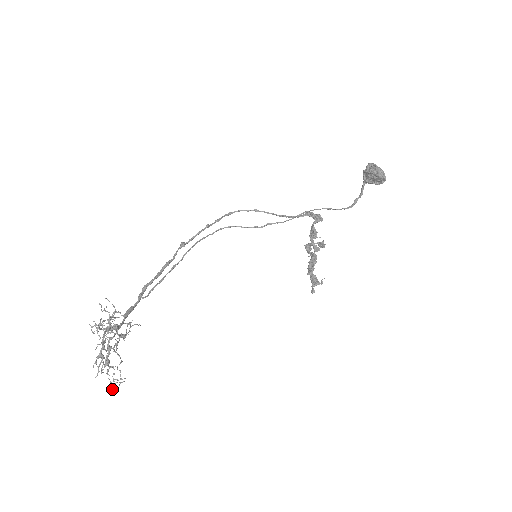
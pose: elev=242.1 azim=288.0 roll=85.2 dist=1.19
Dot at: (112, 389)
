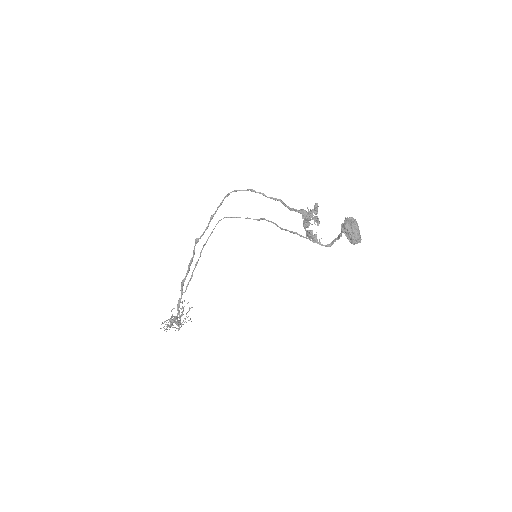
Dot at: (188, 316)
